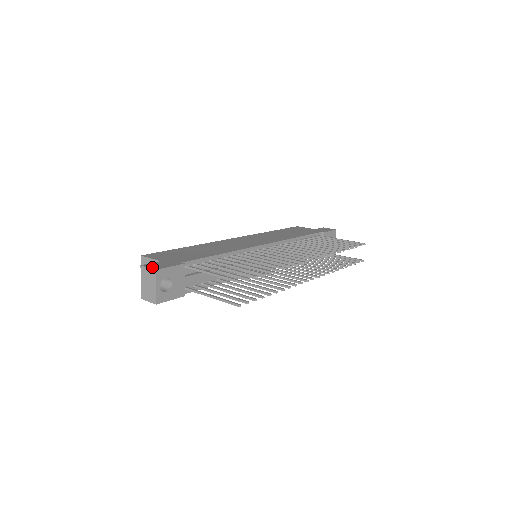
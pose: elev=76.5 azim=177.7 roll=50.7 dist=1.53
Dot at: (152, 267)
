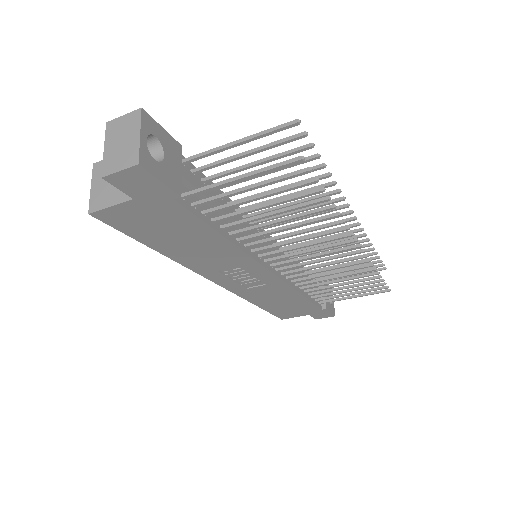
Dot at: (131, 117)
